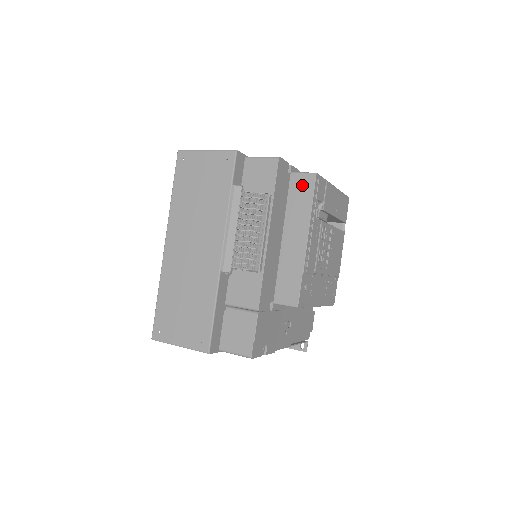
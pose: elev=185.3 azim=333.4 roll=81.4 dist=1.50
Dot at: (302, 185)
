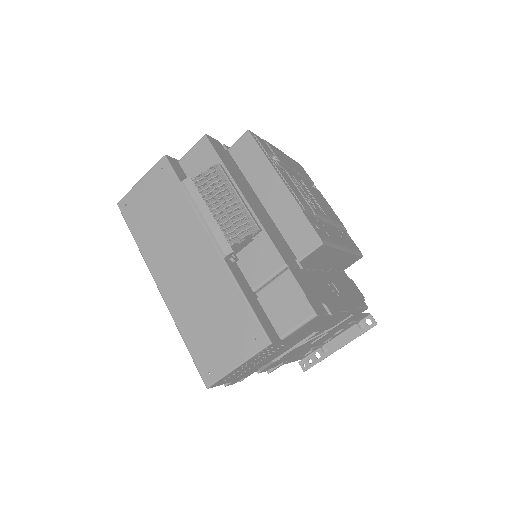
Dot at: (244, 149)
